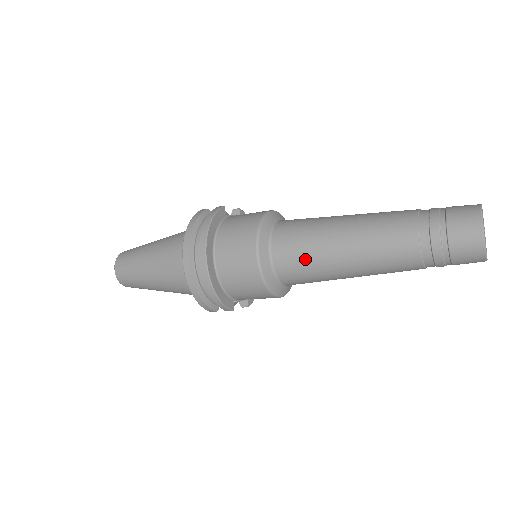
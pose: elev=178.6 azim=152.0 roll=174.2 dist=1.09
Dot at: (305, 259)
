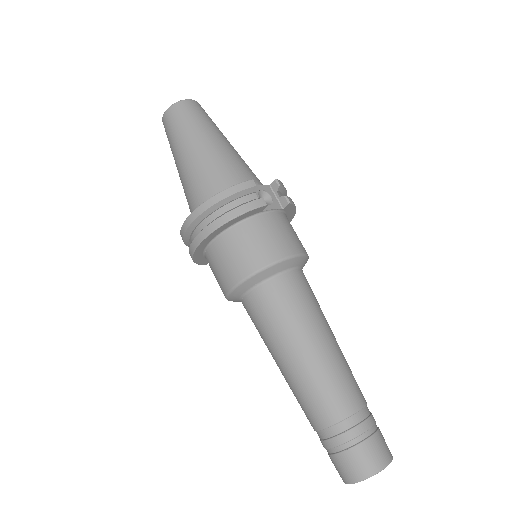
Dot at: (261, 328)
